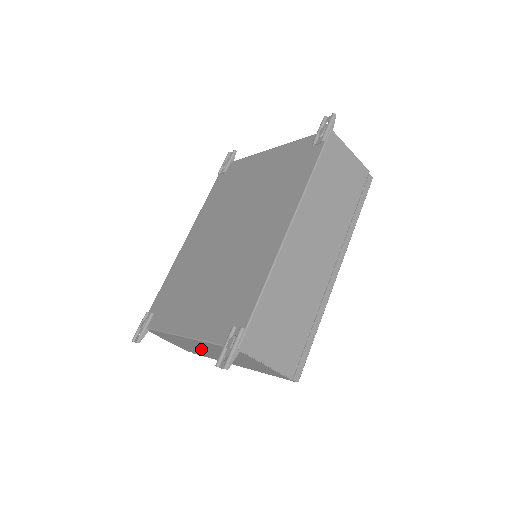
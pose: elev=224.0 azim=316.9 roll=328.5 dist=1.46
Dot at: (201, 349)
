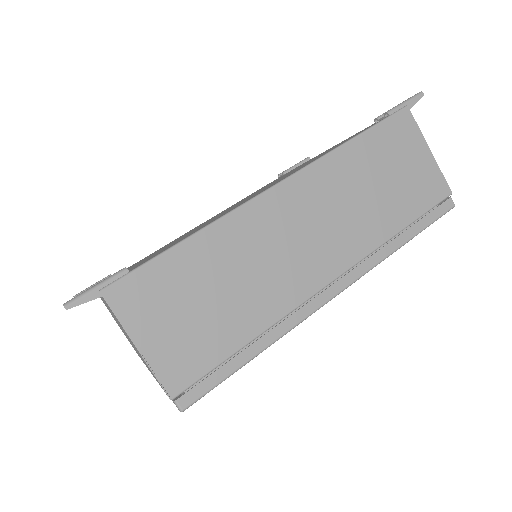
Dot at: occluded
